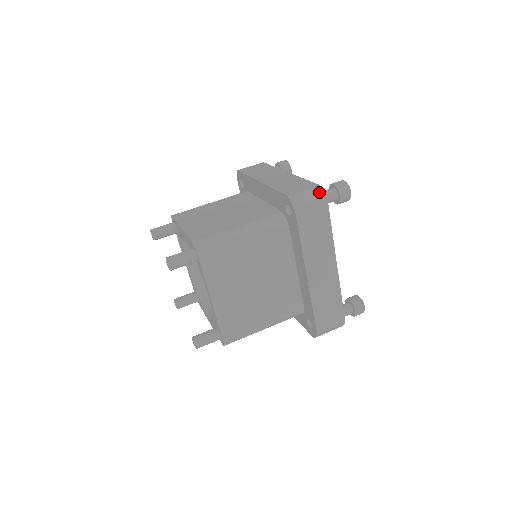
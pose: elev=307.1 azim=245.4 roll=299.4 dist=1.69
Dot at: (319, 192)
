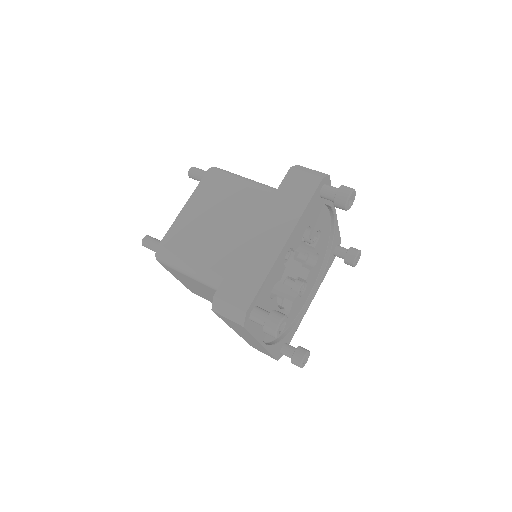
Dot at: (241, 316)
